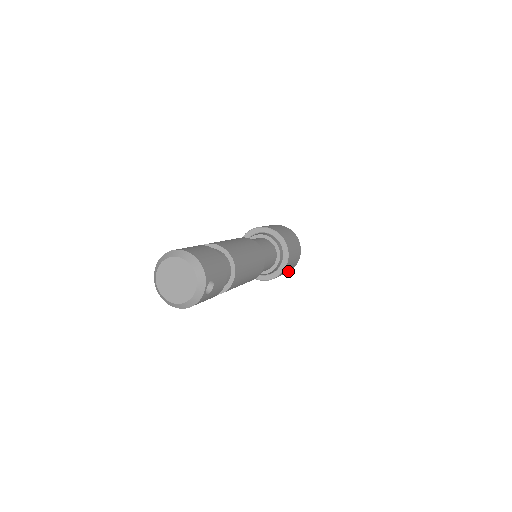
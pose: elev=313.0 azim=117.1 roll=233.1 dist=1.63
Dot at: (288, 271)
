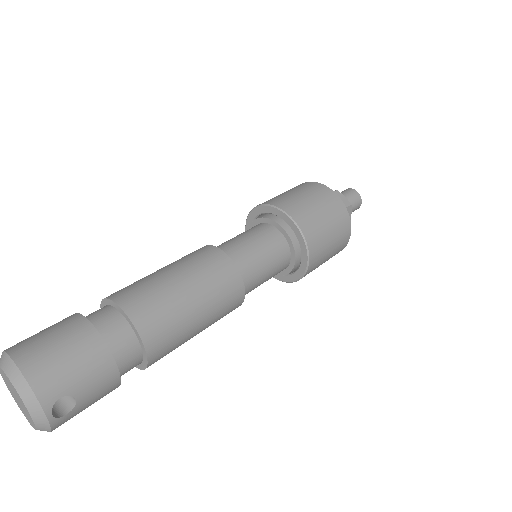
Dot at: (336, 253)
